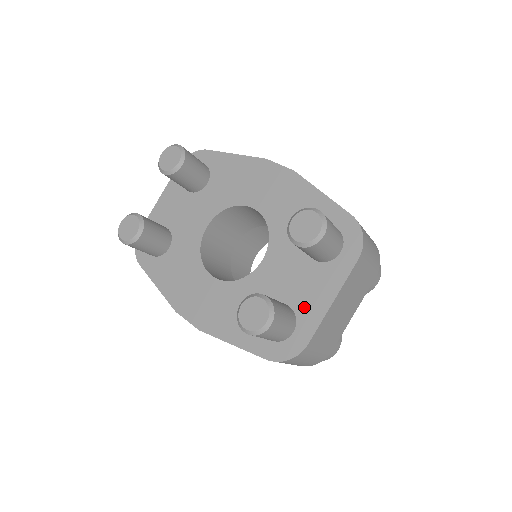
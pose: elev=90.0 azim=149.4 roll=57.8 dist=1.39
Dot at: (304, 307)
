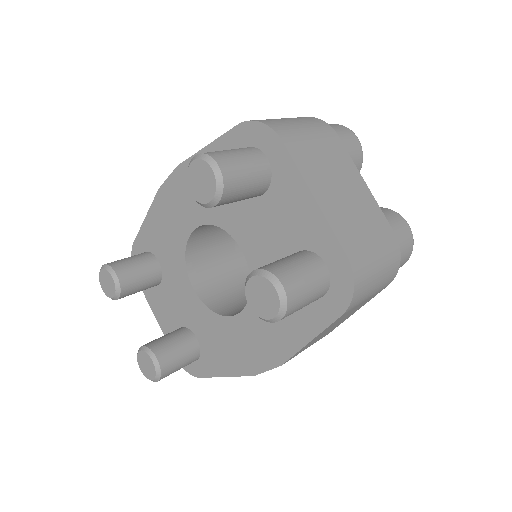
Dot at: (305, 235)
